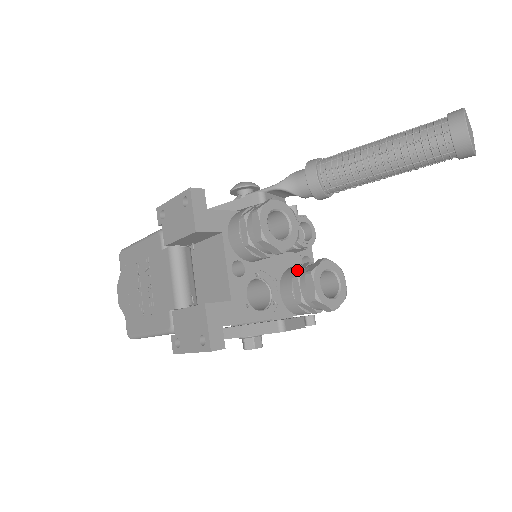
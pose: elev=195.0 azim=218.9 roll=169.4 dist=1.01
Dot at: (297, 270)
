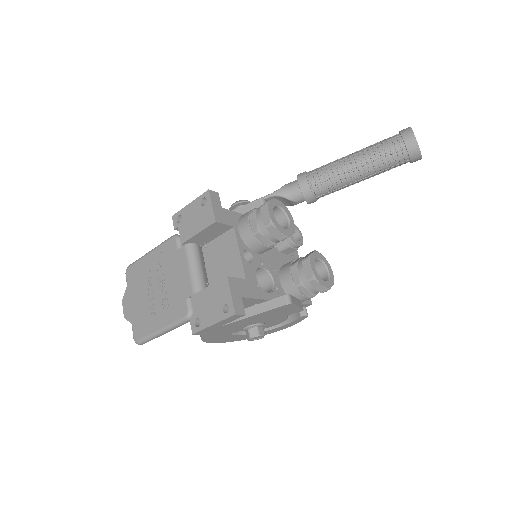
Dot at: (293, 262)
